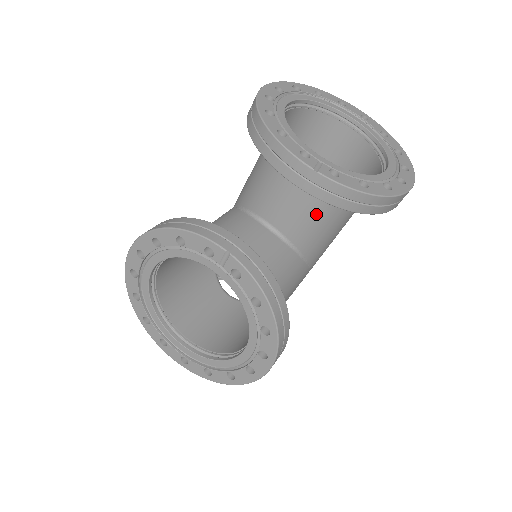
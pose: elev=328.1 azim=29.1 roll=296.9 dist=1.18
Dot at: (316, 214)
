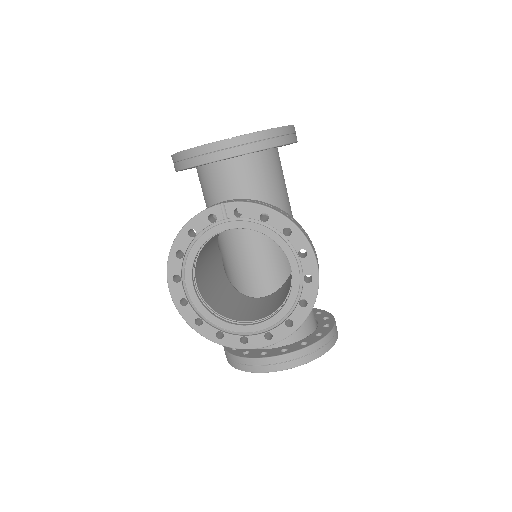
Dot at: (259, 179)
